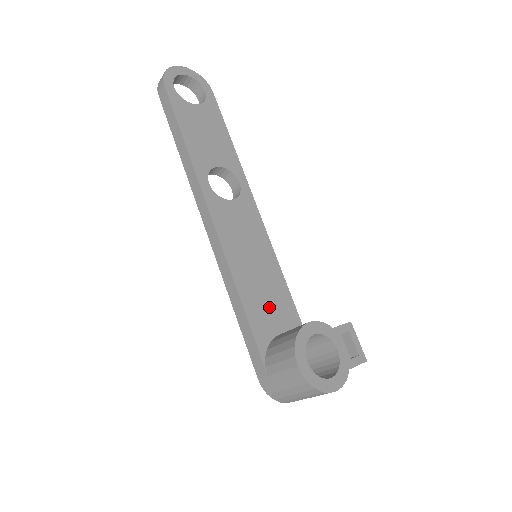
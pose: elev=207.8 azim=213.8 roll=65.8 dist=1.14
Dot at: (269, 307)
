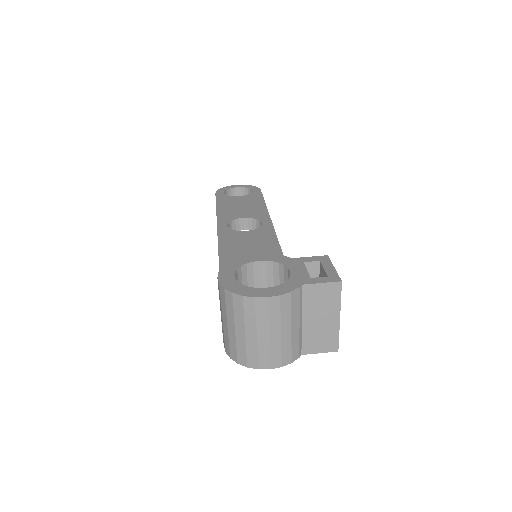
Dot at: occluded
